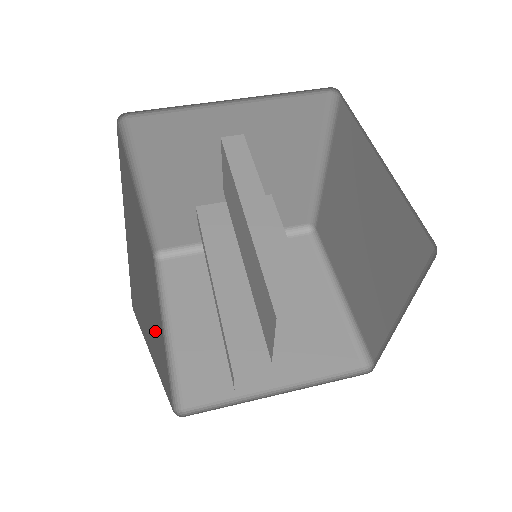
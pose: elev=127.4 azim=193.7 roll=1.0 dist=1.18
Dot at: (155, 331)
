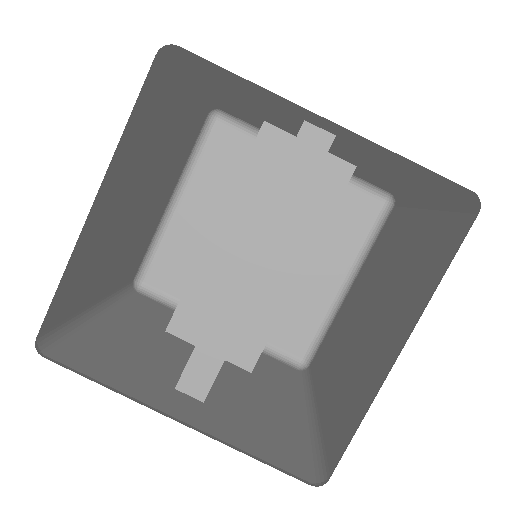
Dot at: (129, 247)
